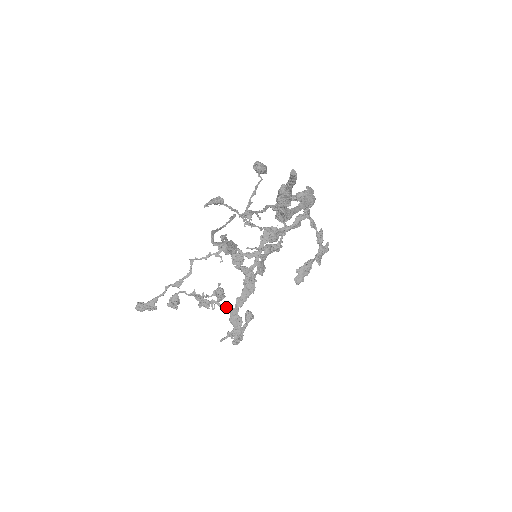
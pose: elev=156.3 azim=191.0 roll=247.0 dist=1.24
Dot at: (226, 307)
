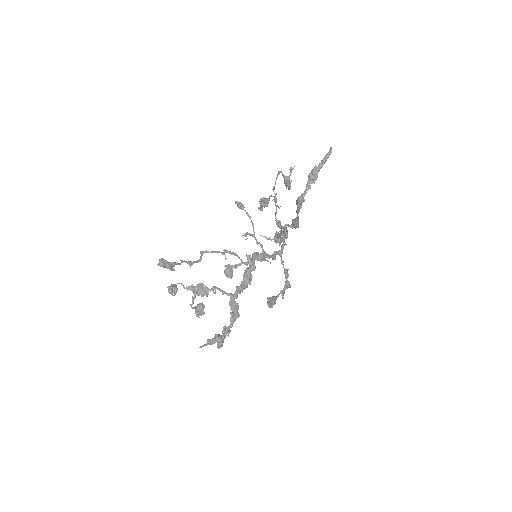
Dot at: occluded
